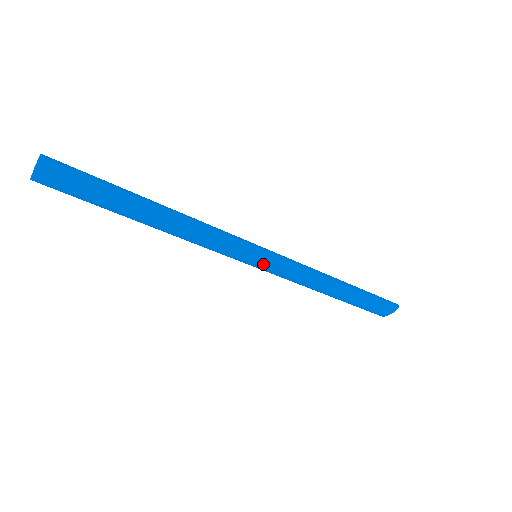
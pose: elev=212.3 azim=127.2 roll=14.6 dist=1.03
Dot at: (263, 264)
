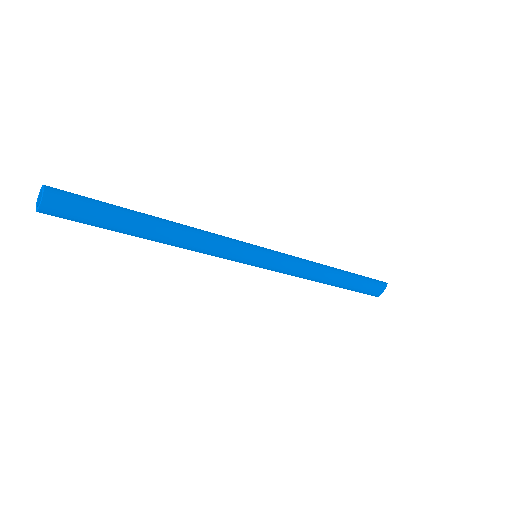
Dot at: (266, 258)
